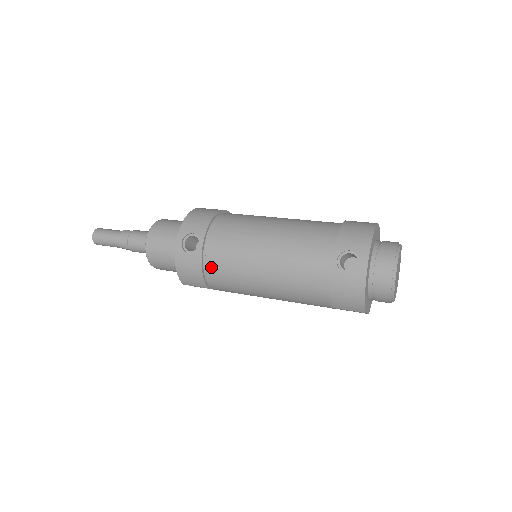
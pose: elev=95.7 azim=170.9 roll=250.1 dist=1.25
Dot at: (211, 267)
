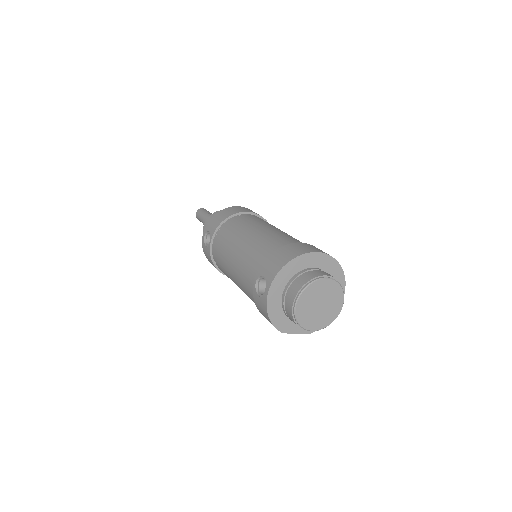
Dot at: (216, 261)
